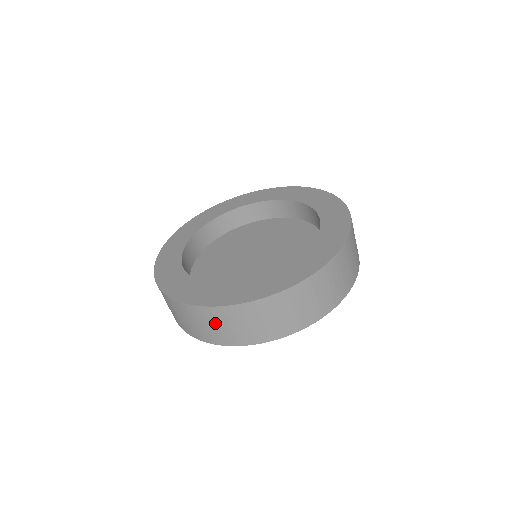
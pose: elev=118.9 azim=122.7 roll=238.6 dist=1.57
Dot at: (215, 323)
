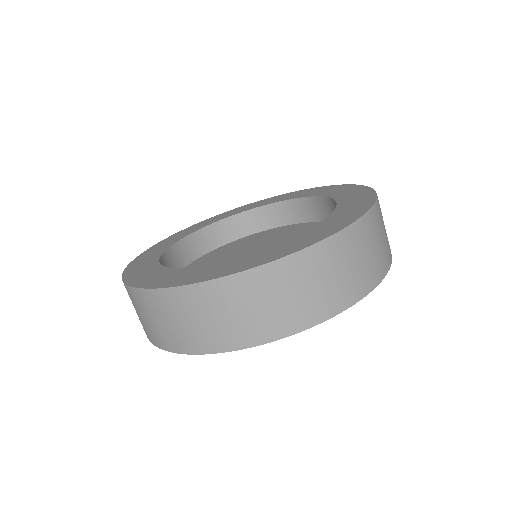
Dot at: (155, 315)
